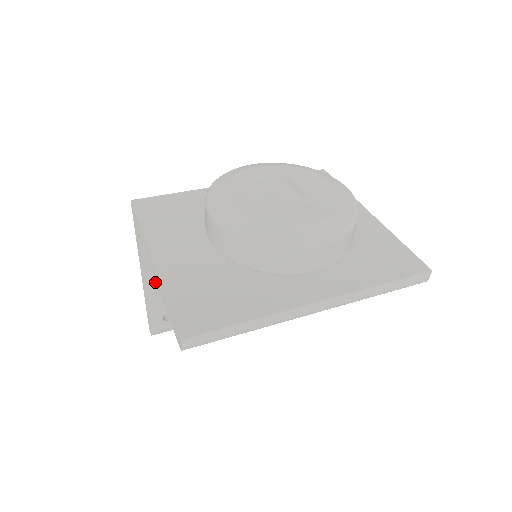
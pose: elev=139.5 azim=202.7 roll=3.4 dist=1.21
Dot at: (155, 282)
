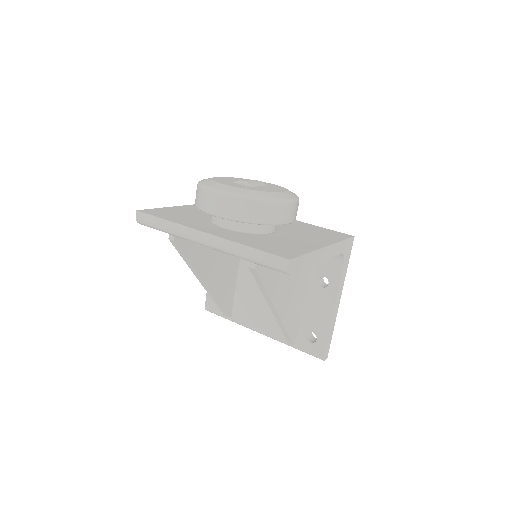
Dot at: occluded
